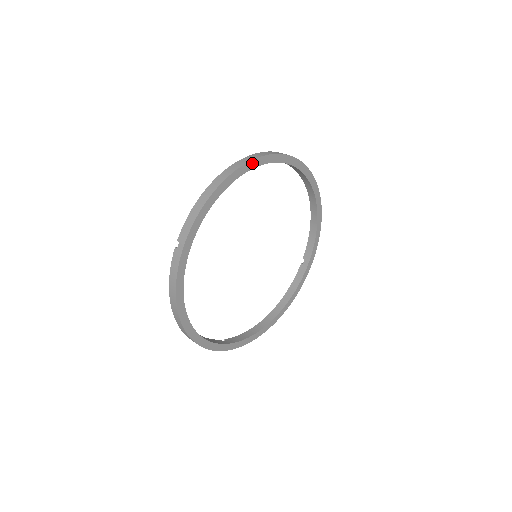
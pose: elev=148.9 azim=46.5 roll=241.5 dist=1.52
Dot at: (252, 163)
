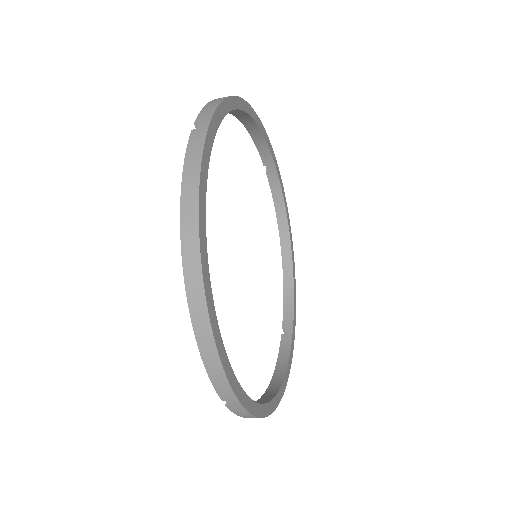
Dot at: (255, 115)
